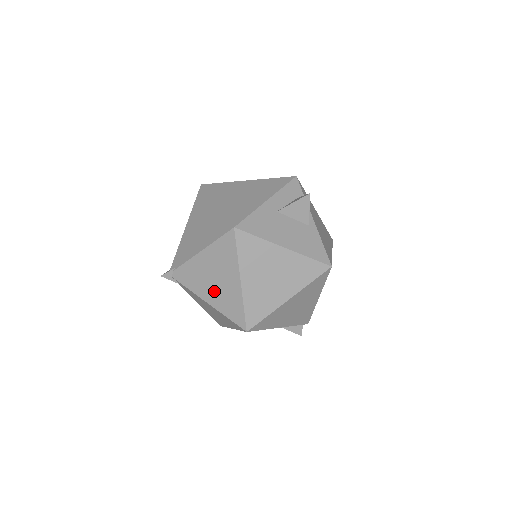
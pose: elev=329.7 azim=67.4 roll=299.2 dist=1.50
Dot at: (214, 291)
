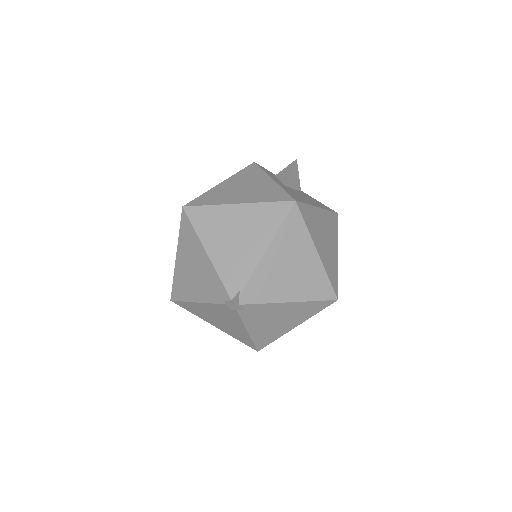
Dot at: (294, 283)
